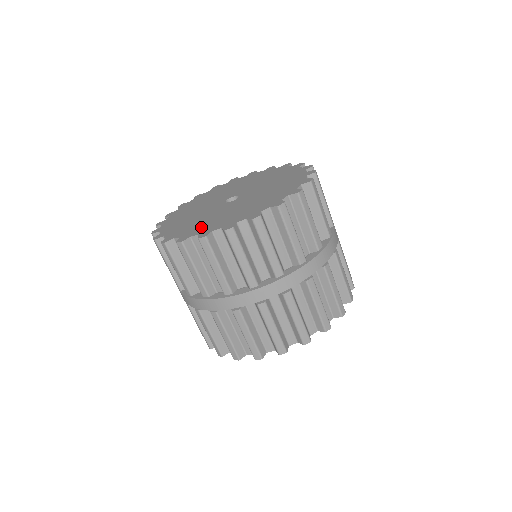
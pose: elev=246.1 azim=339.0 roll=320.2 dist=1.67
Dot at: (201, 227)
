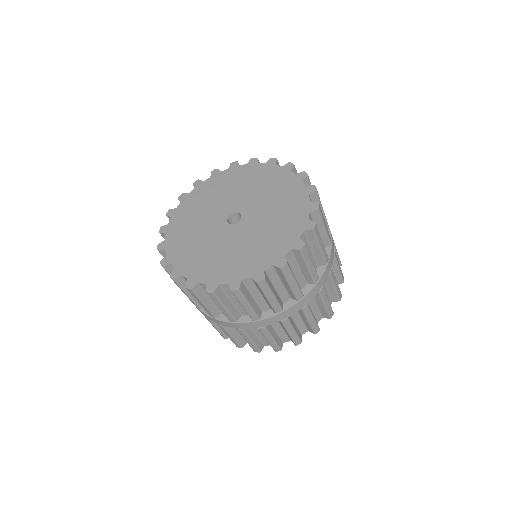
Dot at: (223, 269)
